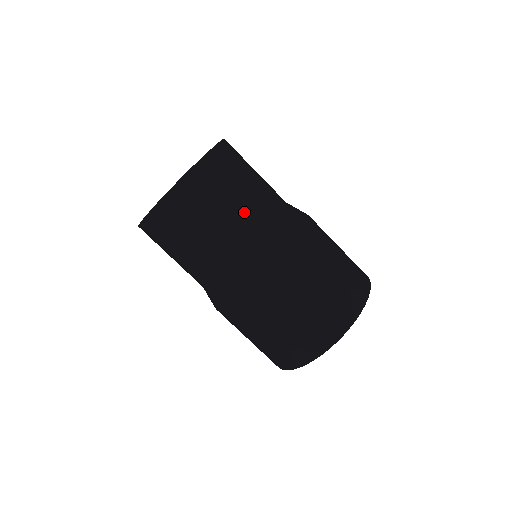
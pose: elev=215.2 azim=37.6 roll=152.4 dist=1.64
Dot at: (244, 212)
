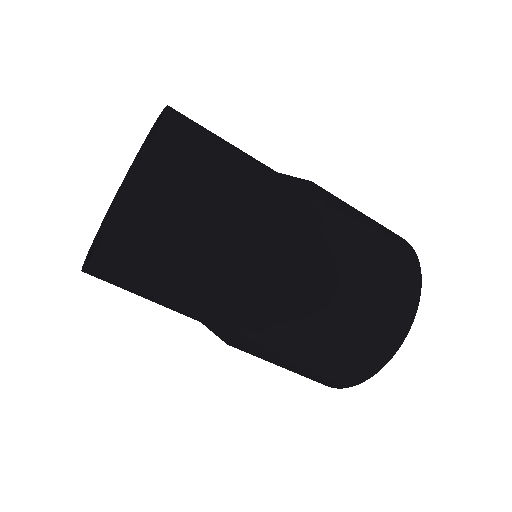
Dot at: (246, 187)
